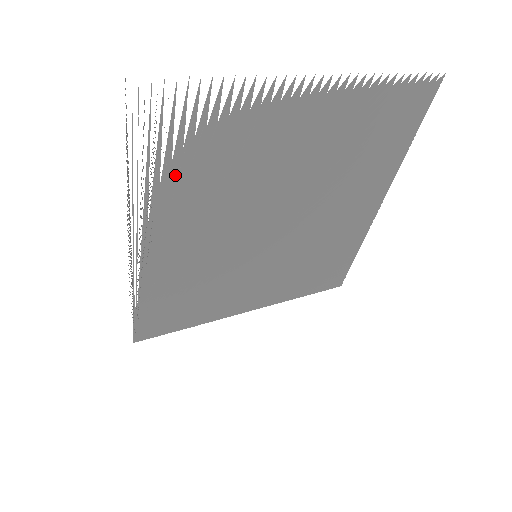
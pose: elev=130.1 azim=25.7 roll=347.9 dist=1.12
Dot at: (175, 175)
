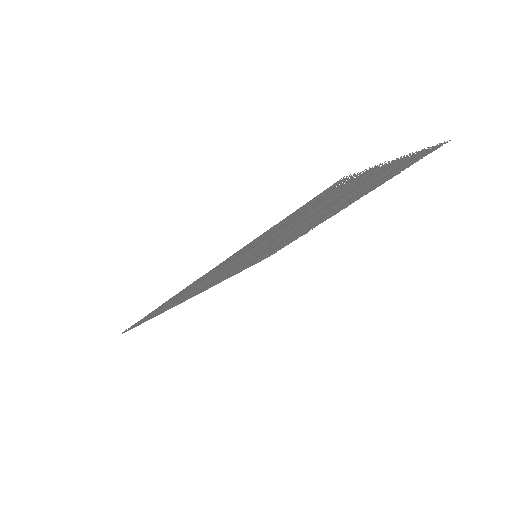
Dot at: (285, 225)
